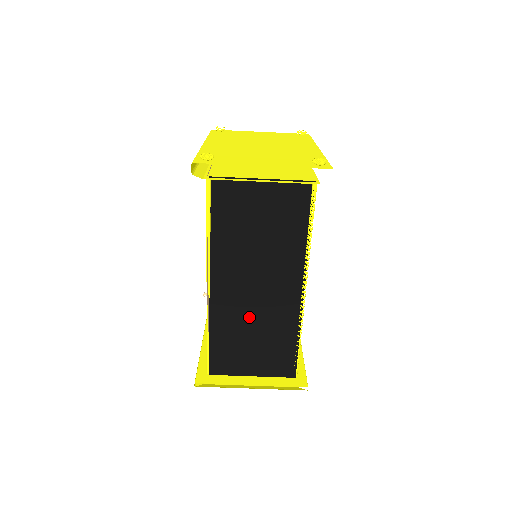
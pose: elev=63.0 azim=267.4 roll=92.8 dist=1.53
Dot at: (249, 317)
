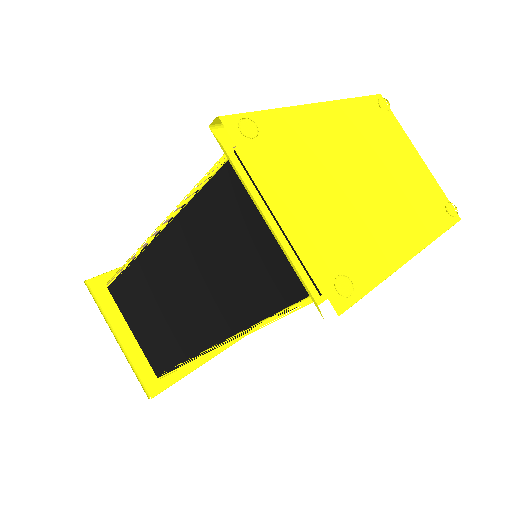
Dot at: (163, 298)
